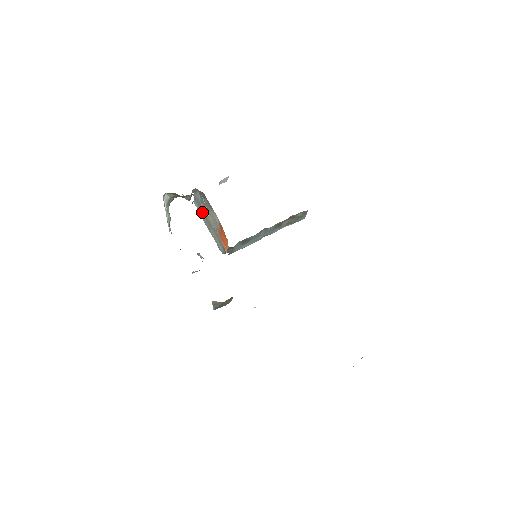
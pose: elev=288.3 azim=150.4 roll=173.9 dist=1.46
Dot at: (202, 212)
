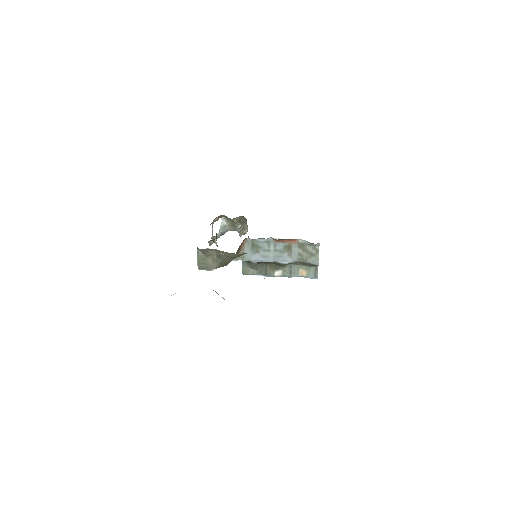
Dot at: occluded
